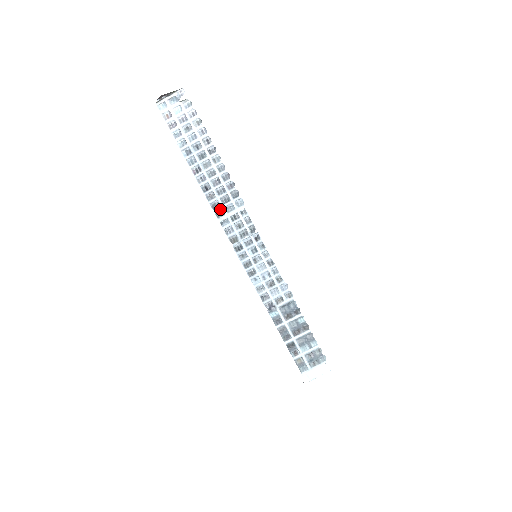
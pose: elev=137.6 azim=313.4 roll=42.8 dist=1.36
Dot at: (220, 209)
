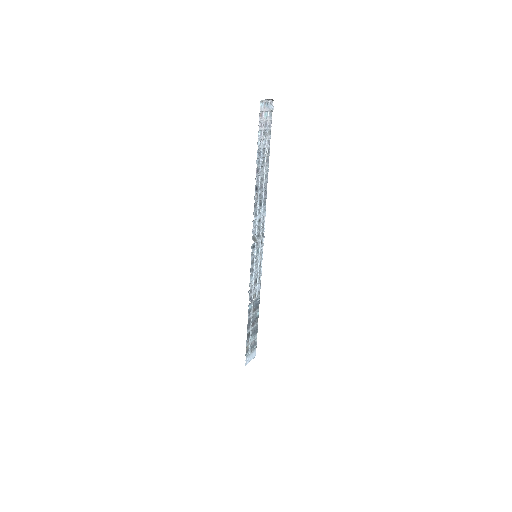
Dot at: (256, 210)
